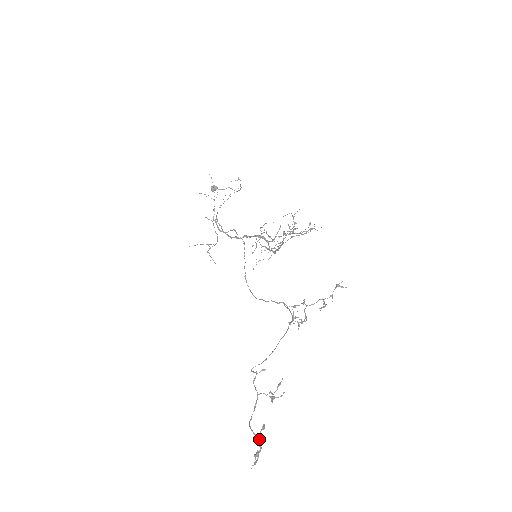
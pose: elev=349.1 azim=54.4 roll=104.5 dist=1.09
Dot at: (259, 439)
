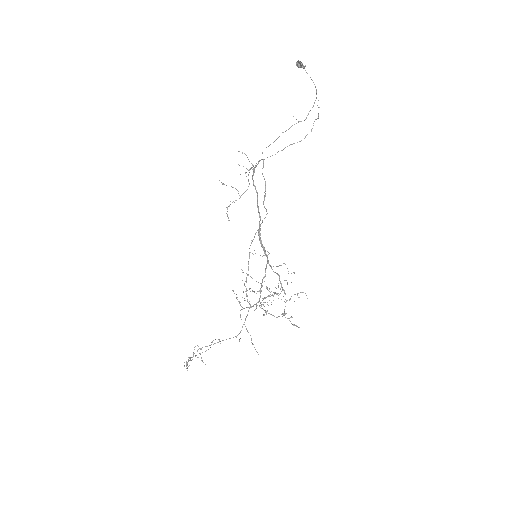
Dot at: (187, 368)
